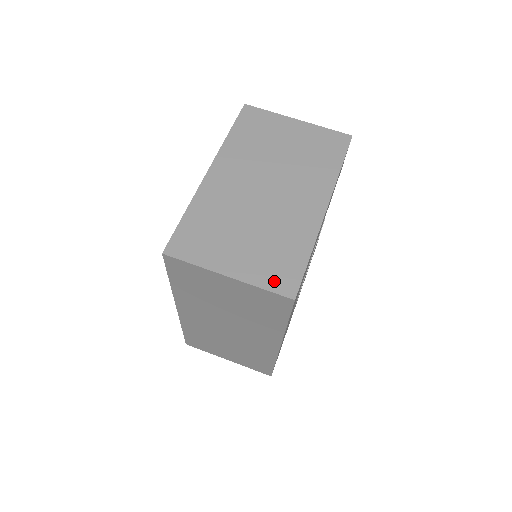
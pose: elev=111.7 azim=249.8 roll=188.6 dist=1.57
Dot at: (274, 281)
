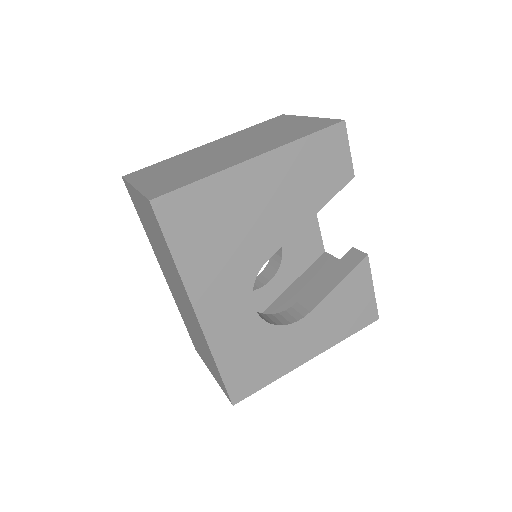
Dot at: (154, 191)
